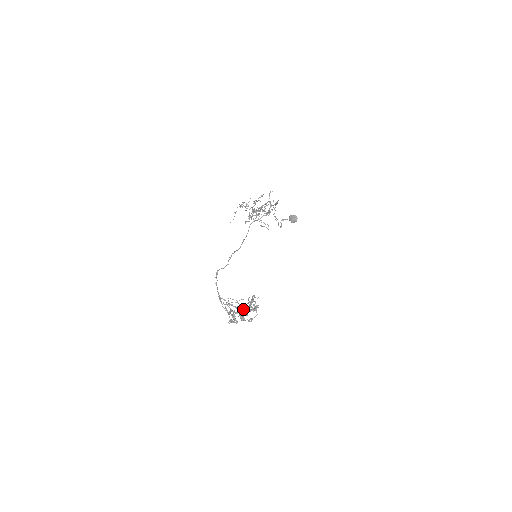
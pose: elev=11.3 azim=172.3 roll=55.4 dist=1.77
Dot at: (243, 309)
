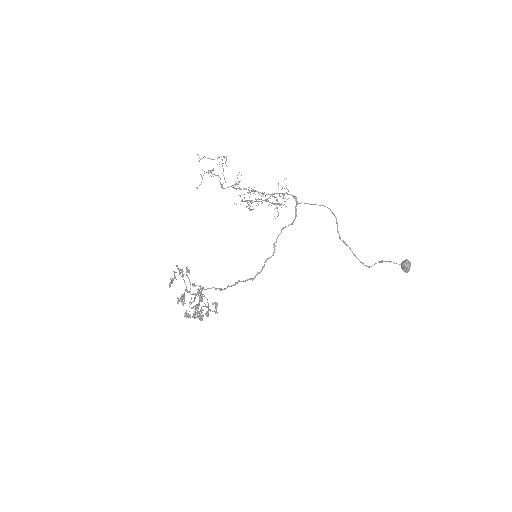
Dot at: occluded
